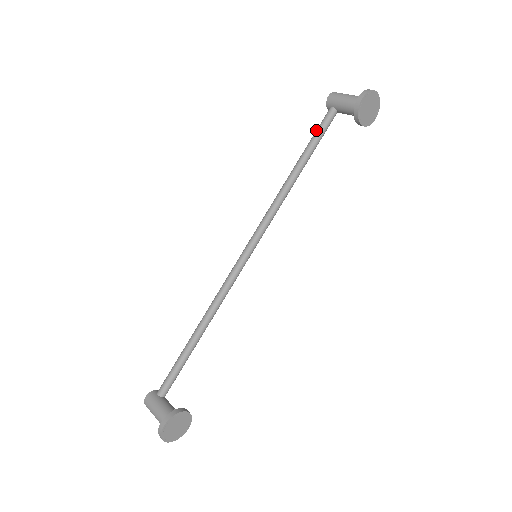
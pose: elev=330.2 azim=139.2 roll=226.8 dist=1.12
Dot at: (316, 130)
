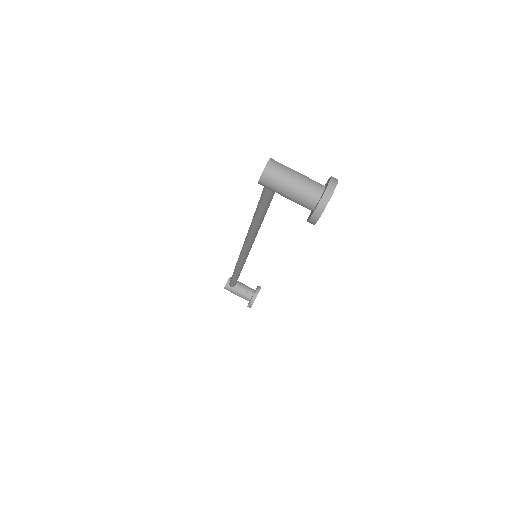
Dot at: (261, 201)
